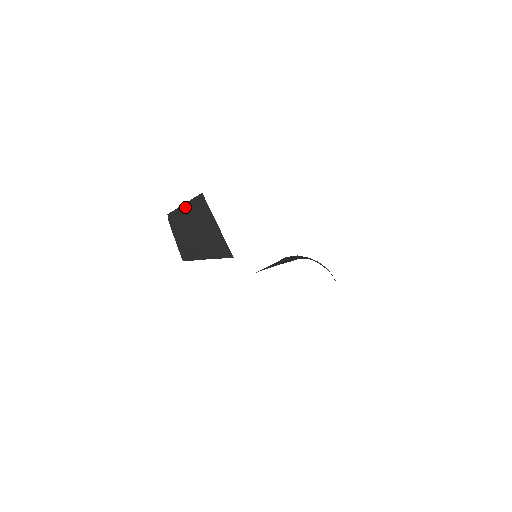
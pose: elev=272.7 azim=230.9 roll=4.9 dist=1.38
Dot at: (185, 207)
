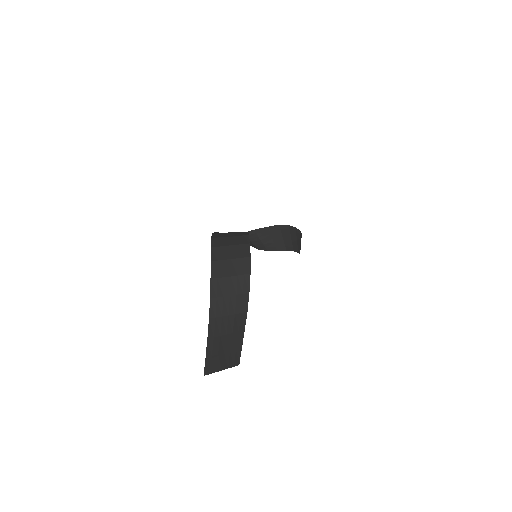
Dot at: (228, 298)
